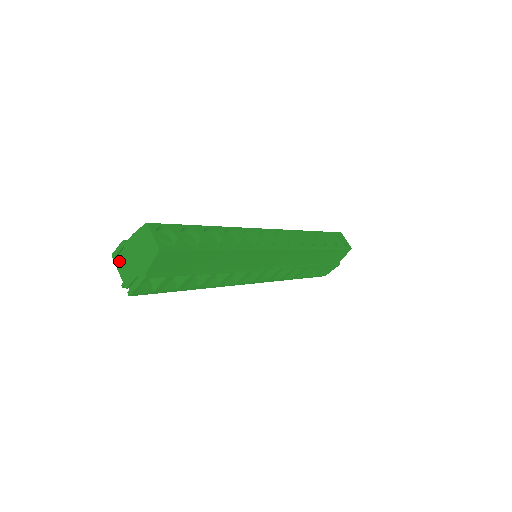
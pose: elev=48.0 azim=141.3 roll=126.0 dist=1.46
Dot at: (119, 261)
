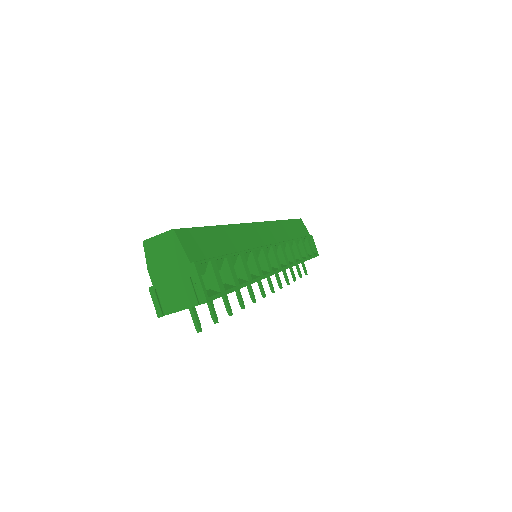
Dot at: (167, 306)
